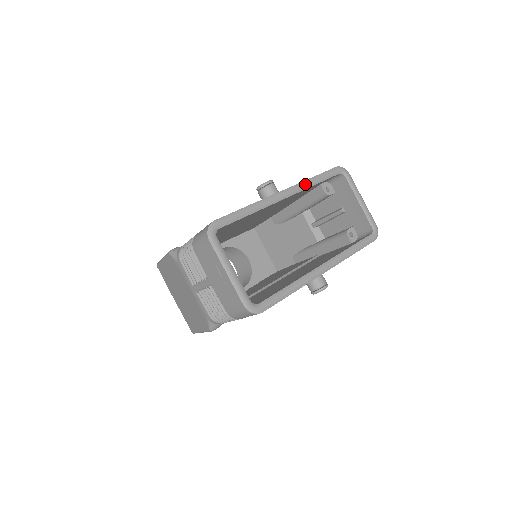
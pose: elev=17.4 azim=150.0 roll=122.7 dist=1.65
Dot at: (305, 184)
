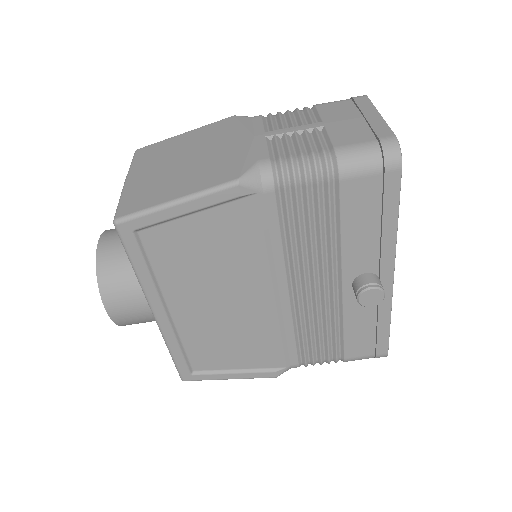
Dot at: occluded
